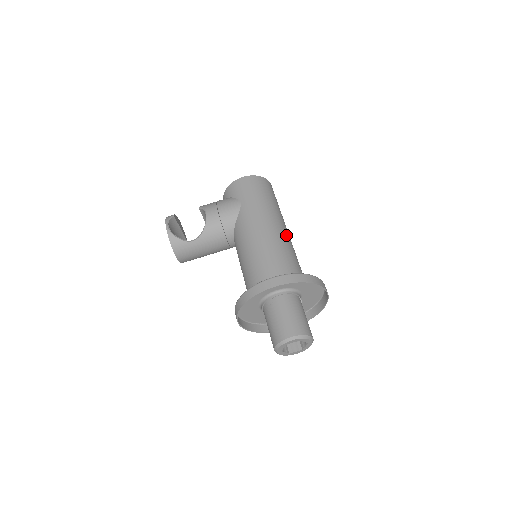
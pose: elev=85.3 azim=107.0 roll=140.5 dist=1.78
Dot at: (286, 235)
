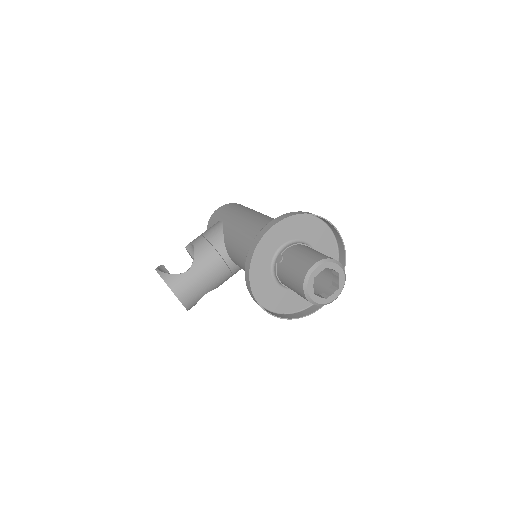
Dot at: occluded
